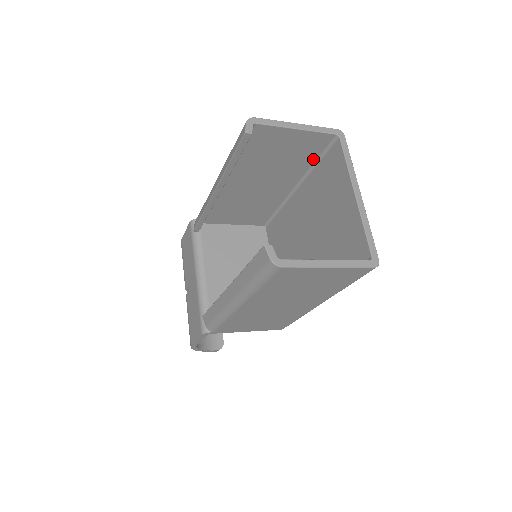
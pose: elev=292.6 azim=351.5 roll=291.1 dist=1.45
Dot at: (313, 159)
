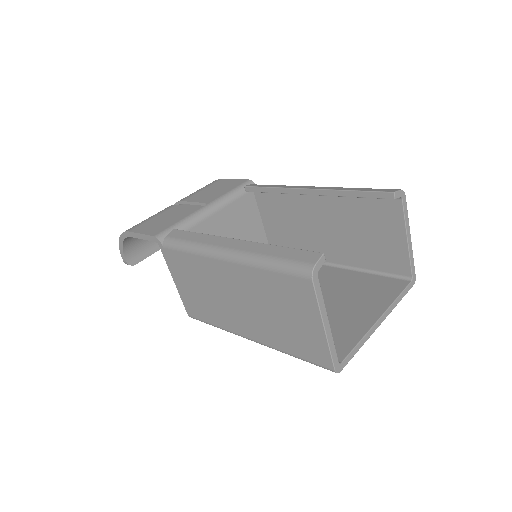
Dot at: (374, 267)
